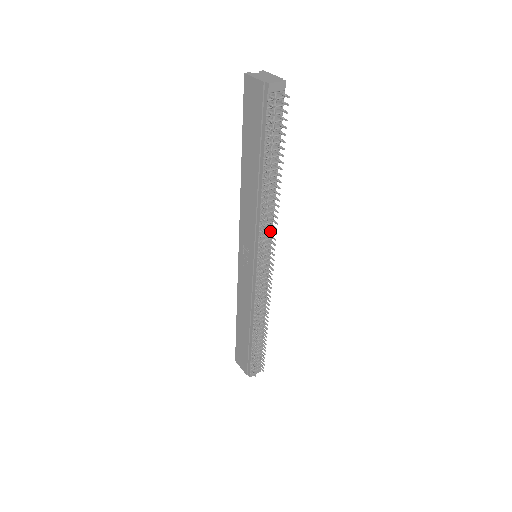
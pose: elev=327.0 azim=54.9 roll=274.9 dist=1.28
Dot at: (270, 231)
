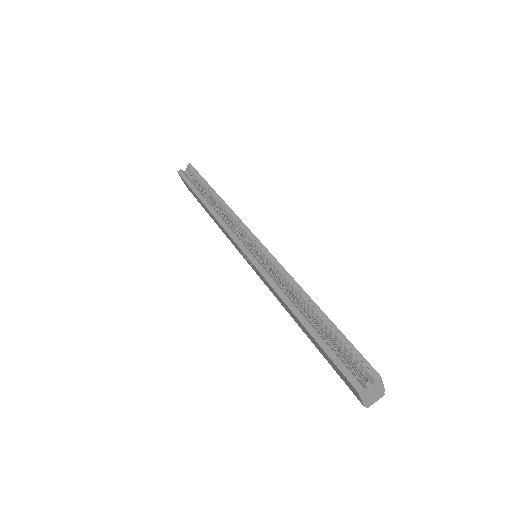
Dot at: occluded
